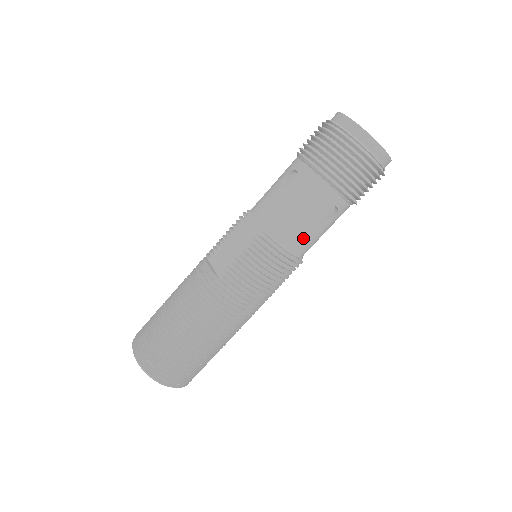
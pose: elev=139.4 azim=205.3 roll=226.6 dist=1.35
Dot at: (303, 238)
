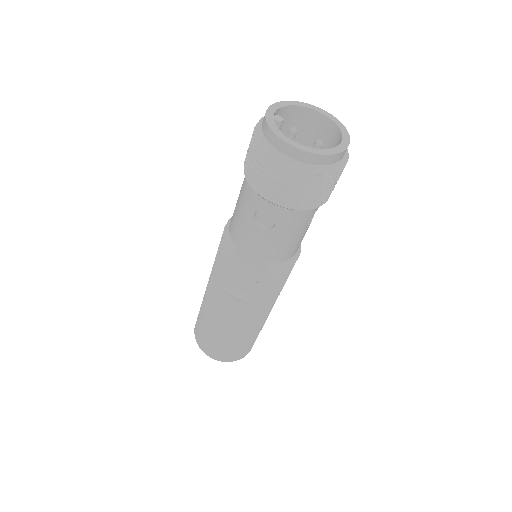
Dot at: (300, 242)
